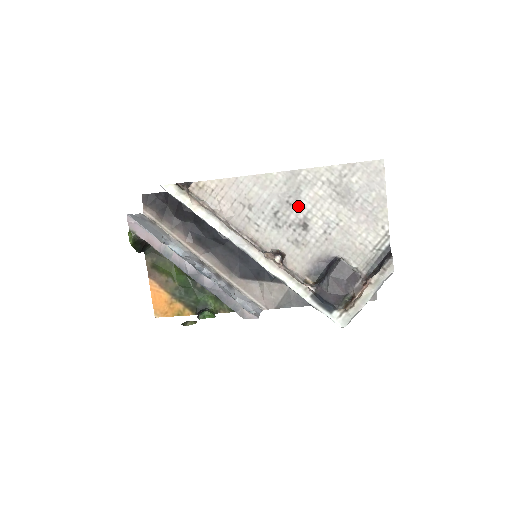
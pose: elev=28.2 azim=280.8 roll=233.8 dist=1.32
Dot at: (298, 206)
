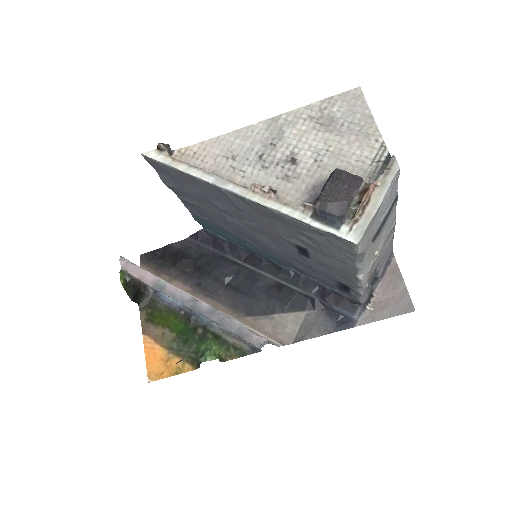
Dot at: (283, 145)
